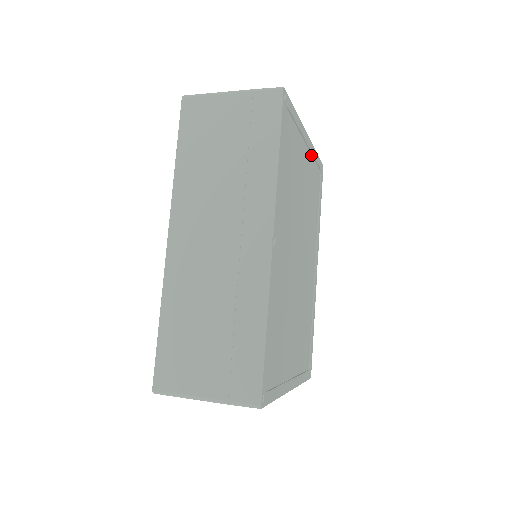
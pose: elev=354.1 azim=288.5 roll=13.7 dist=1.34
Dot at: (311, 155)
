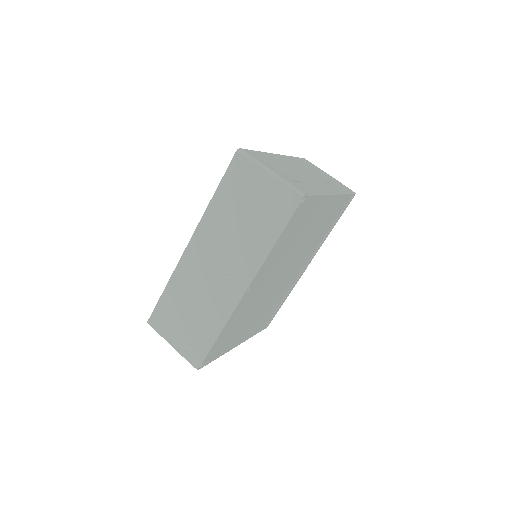
Dot at: (336, 201)
